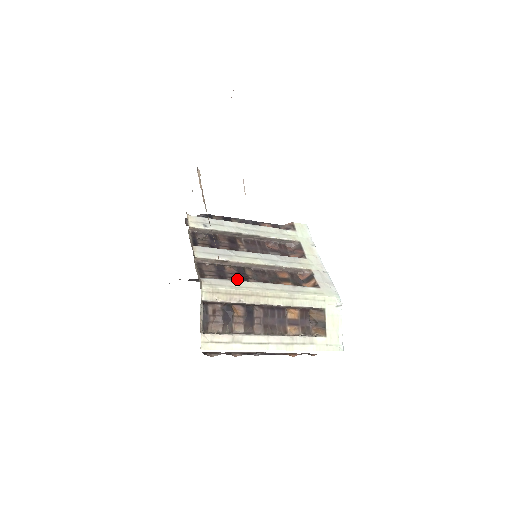
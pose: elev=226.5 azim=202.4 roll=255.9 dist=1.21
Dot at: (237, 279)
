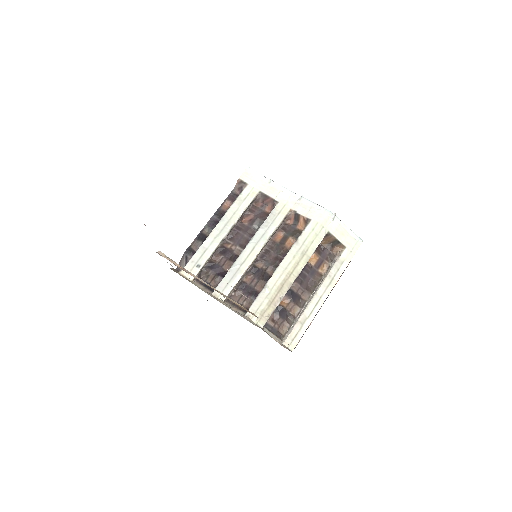
Dot at: (260, 281)
